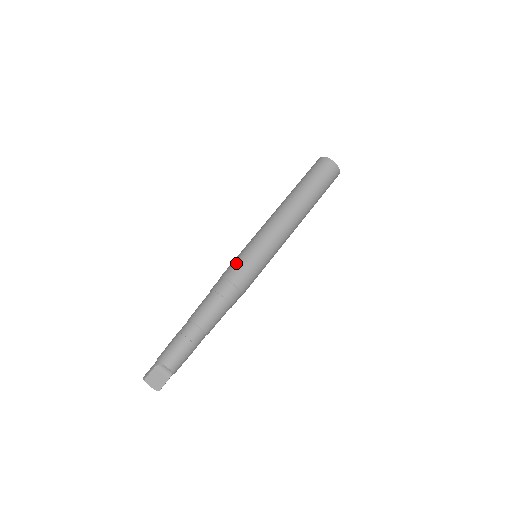
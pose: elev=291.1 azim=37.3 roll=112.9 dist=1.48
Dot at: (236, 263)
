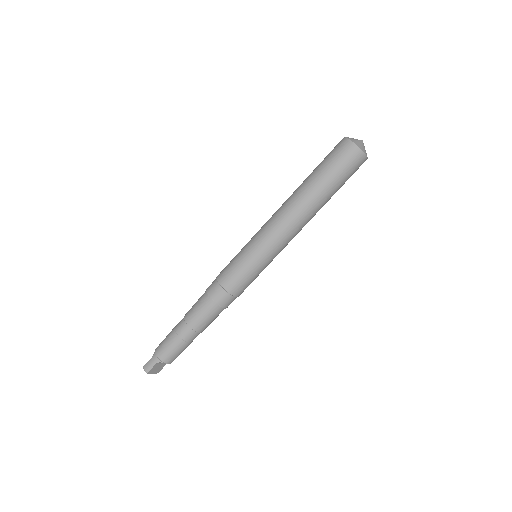
Dot at: (238, 275)
